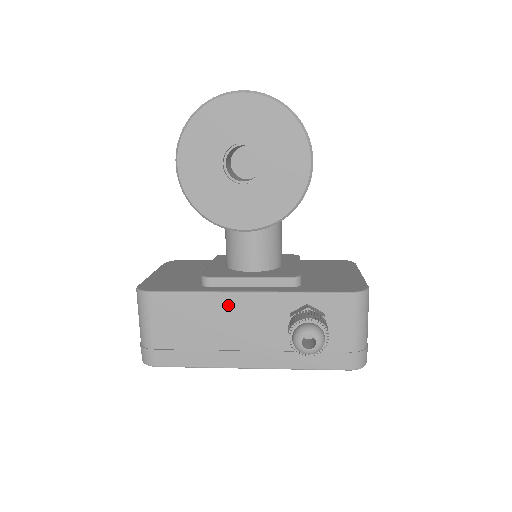
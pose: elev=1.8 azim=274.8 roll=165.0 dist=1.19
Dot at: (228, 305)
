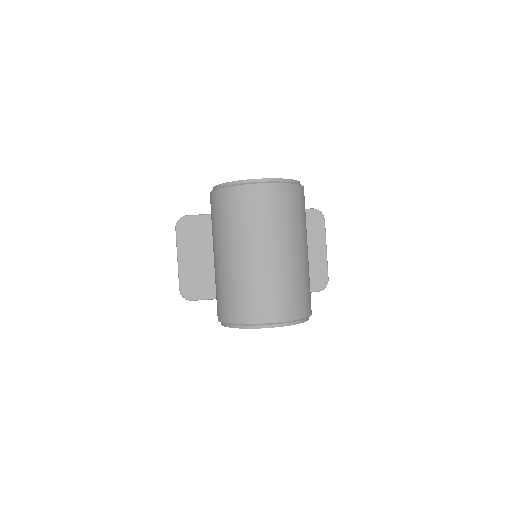
Dot at: occluded
